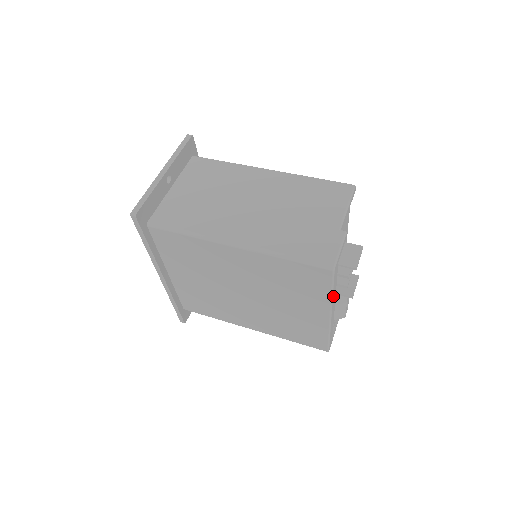
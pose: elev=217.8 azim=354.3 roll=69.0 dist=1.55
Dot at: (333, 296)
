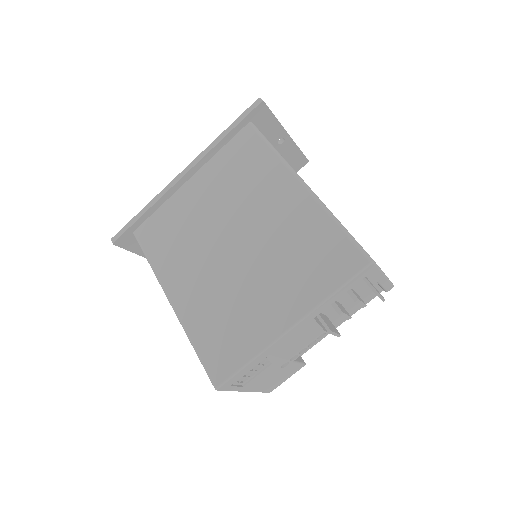
Dot at: (325, 303)
